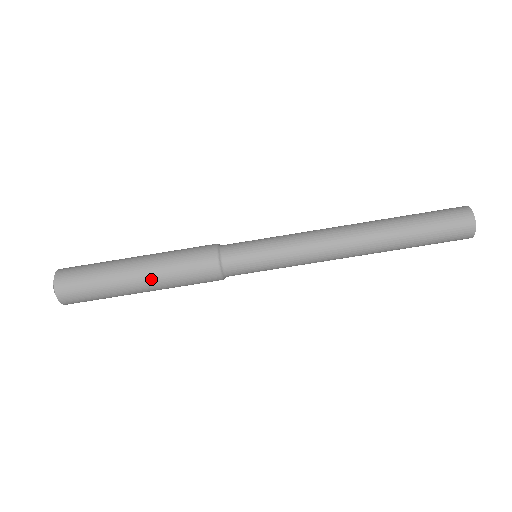
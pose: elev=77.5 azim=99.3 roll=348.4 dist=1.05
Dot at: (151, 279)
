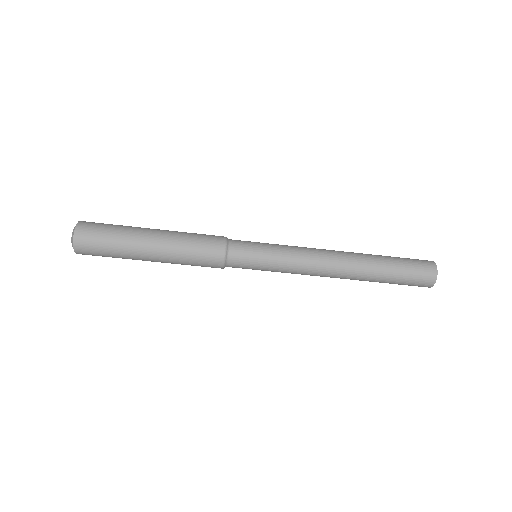
Dot at: (163, 262)
